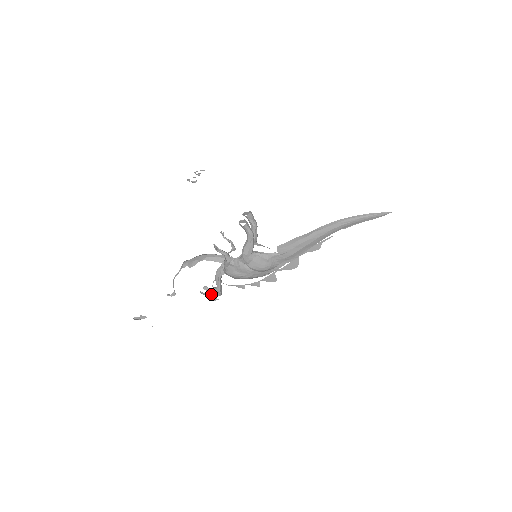
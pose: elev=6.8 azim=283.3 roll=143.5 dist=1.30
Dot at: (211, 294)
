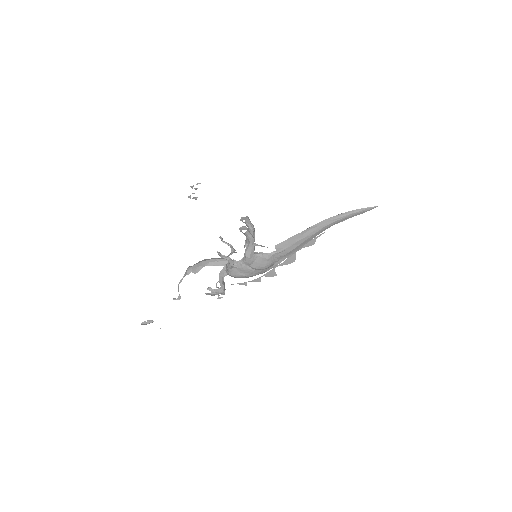
Dot at: (215, 294)
